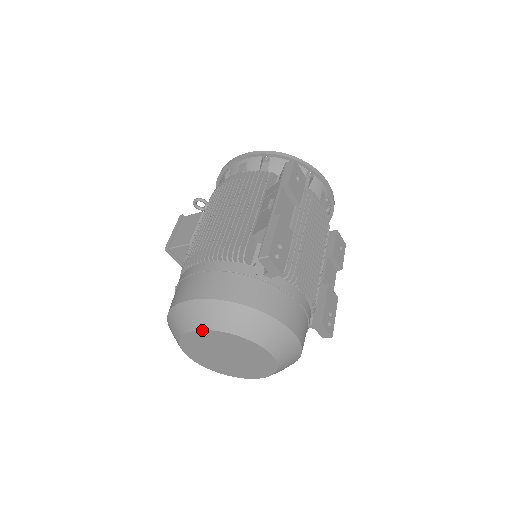
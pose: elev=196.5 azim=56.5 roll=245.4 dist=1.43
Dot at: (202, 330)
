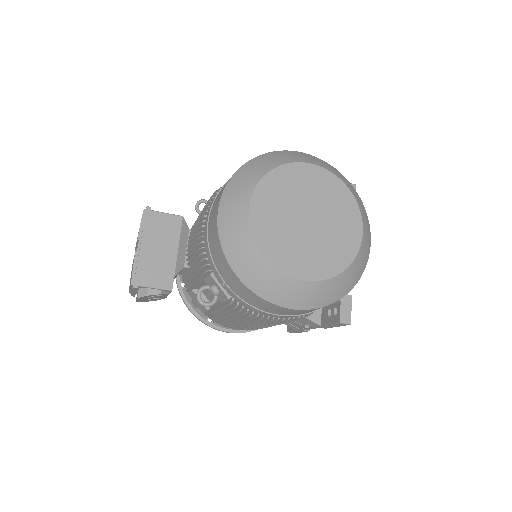
Dot at: (316, 165)
